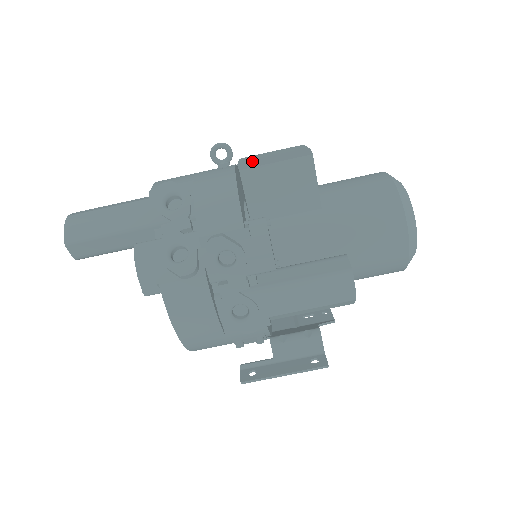
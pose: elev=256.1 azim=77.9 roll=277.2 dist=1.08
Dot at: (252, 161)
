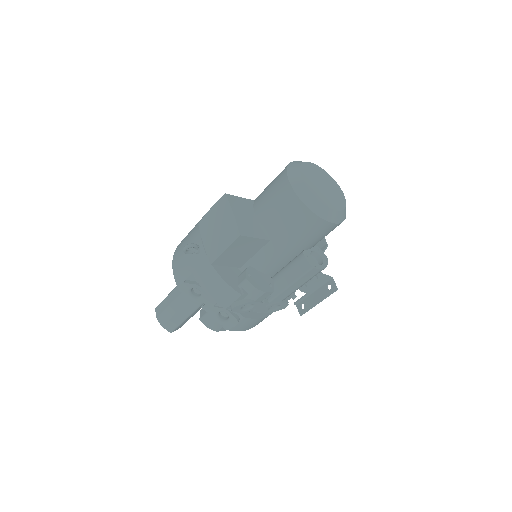
Dot at: (209, 239)
